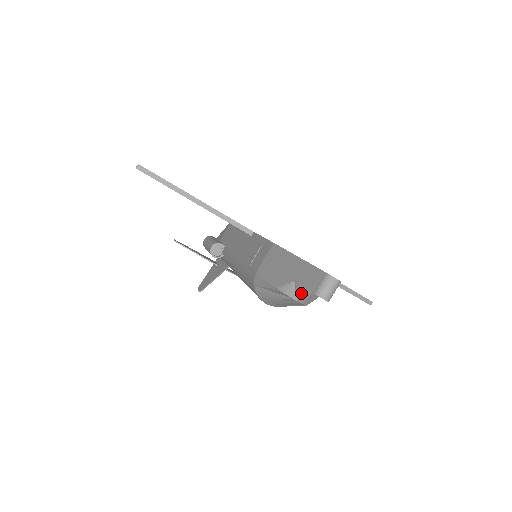
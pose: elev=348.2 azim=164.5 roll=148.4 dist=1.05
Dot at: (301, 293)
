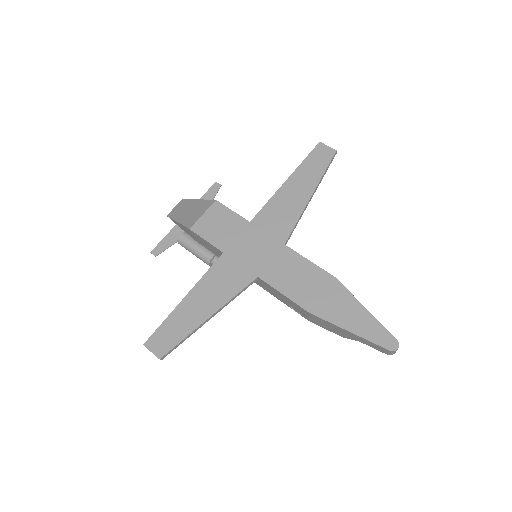
Dot at: occluded
